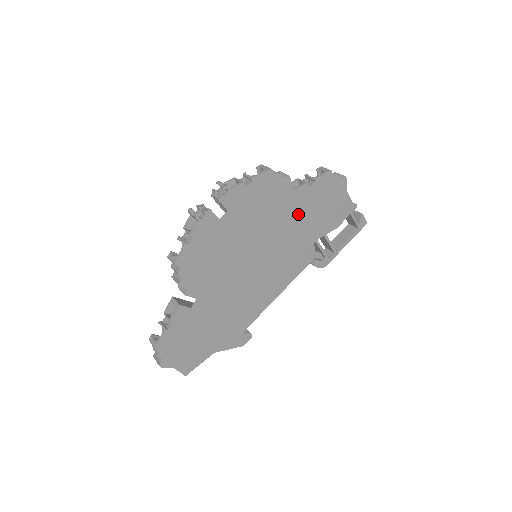
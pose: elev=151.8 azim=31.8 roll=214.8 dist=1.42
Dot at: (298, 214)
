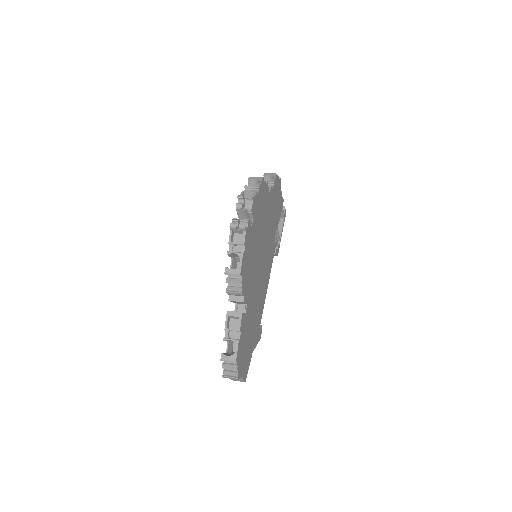
Dot at: (270, 213)
